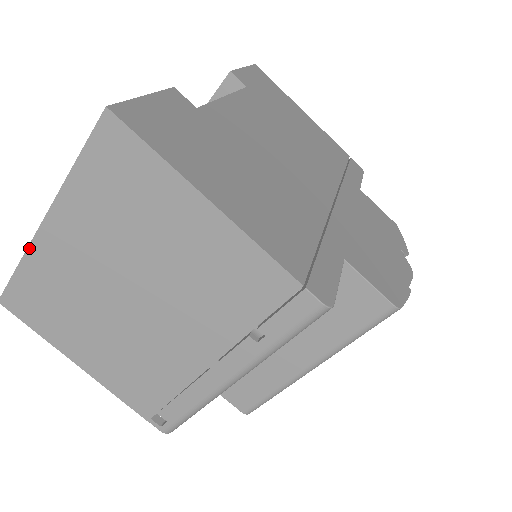
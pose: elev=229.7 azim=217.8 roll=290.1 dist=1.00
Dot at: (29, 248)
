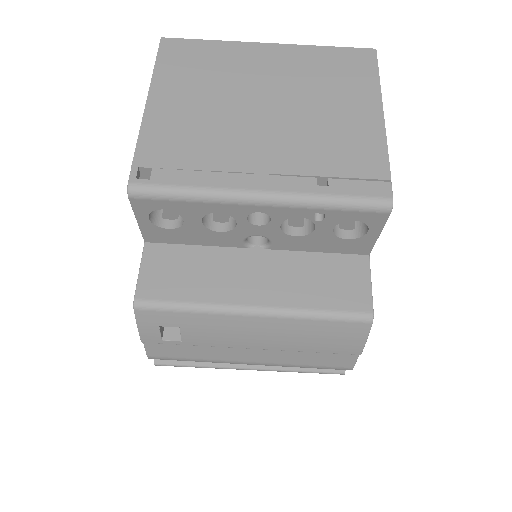
Dot at: (237, 42)
